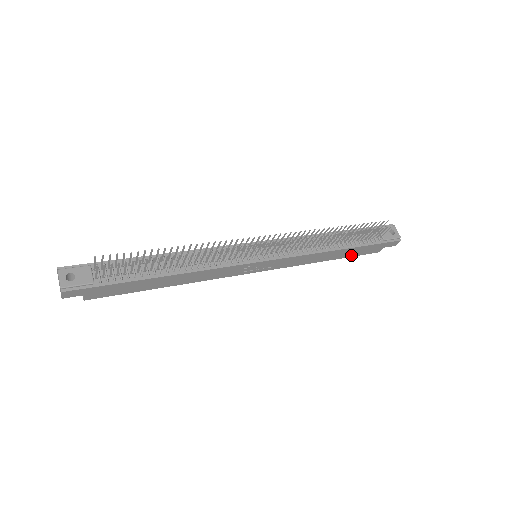
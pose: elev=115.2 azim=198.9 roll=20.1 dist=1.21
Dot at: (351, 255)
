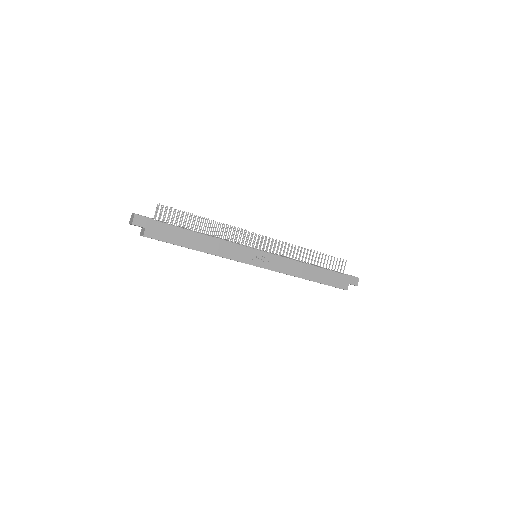
Dot at: (326, 282)
